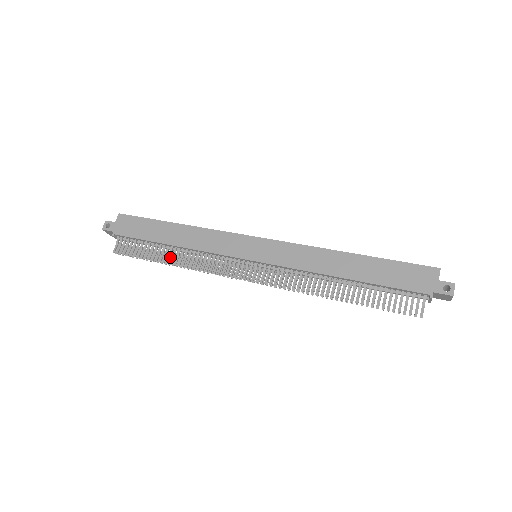
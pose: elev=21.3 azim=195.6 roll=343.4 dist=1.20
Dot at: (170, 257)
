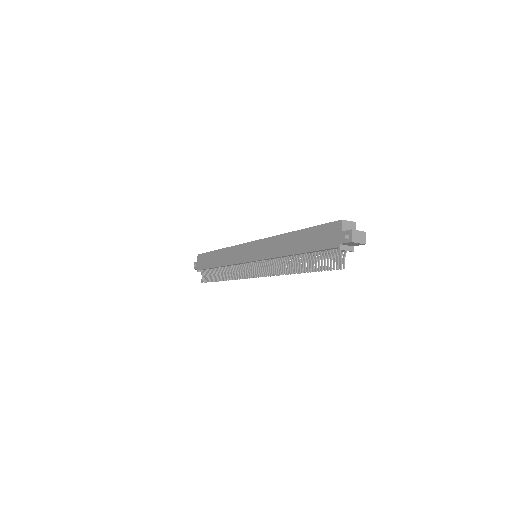
Dot at: (221, 275)
